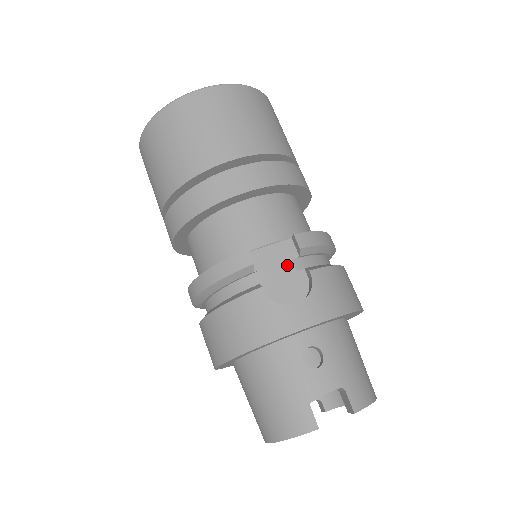
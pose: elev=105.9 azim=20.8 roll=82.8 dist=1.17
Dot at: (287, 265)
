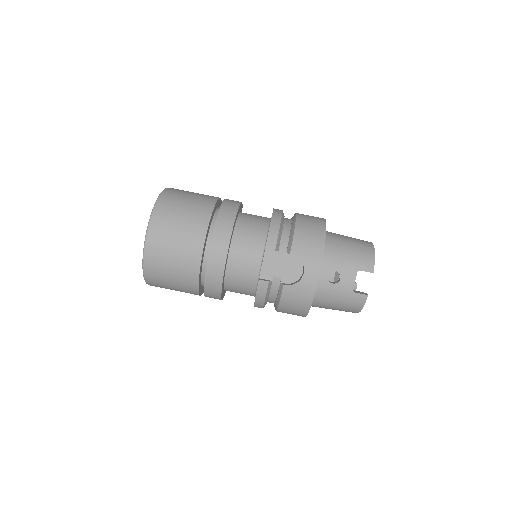
Dot at: (279, 261)
